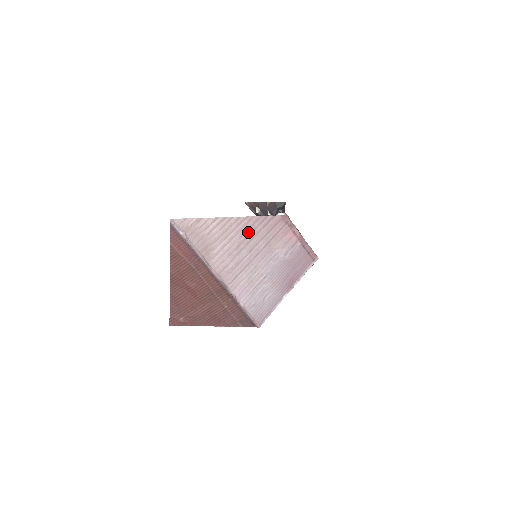
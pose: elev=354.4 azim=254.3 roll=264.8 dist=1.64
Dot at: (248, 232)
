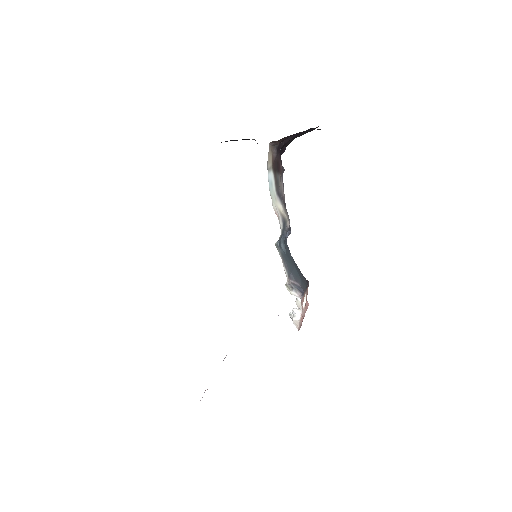
Dot at: occluded
